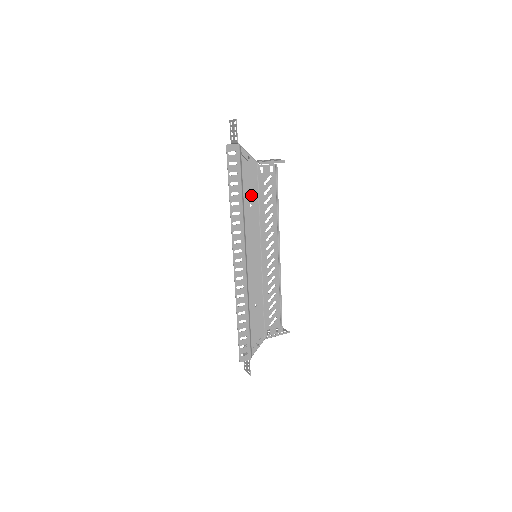
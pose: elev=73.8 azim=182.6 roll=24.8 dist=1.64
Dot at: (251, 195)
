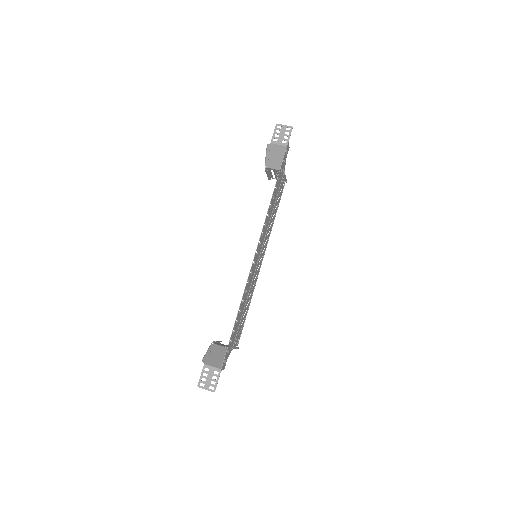
Dot at: (275, 196)
